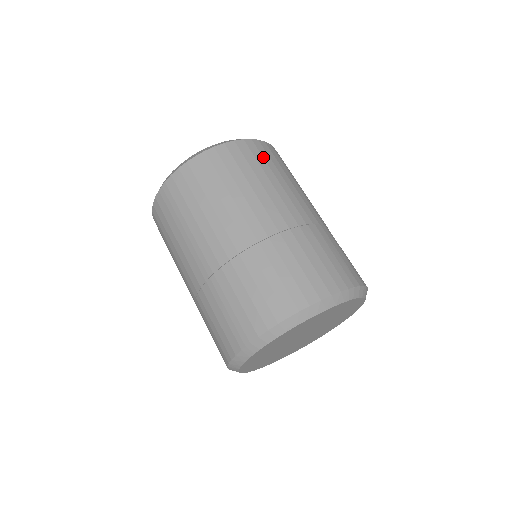
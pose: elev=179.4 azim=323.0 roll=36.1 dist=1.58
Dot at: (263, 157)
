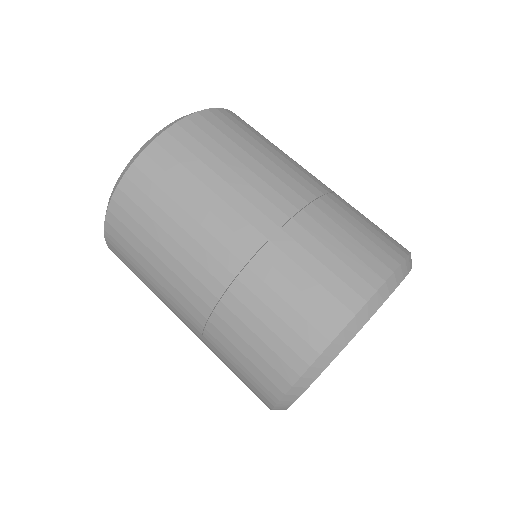
Dot at: (200, 143)
